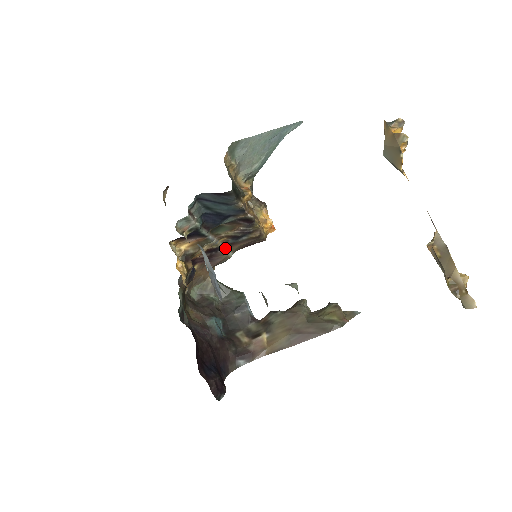
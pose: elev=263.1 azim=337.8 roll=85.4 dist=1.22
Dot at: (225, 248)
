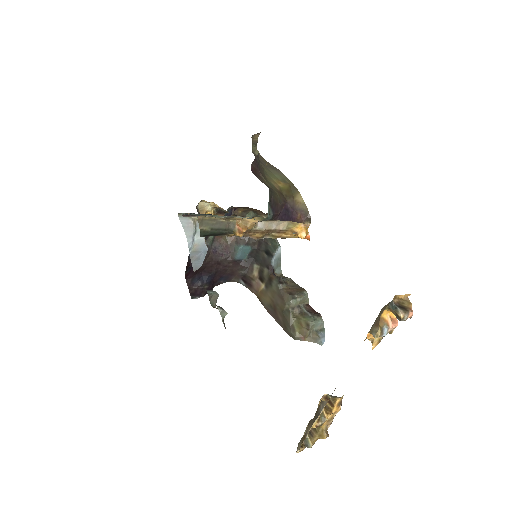
Dot at: occluded
